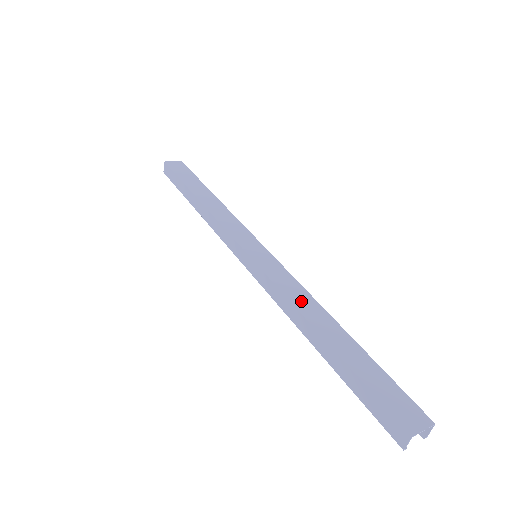
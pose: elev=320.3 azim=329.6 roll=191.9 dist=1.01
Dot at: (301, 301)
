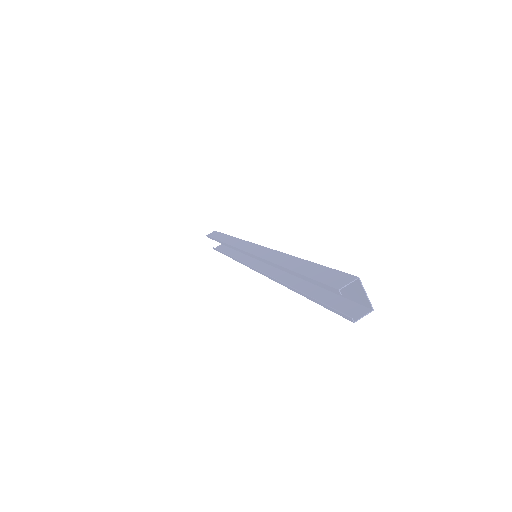
Dot at: occluded
